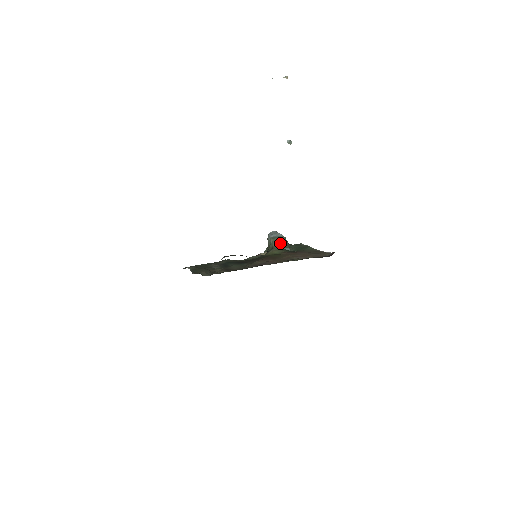
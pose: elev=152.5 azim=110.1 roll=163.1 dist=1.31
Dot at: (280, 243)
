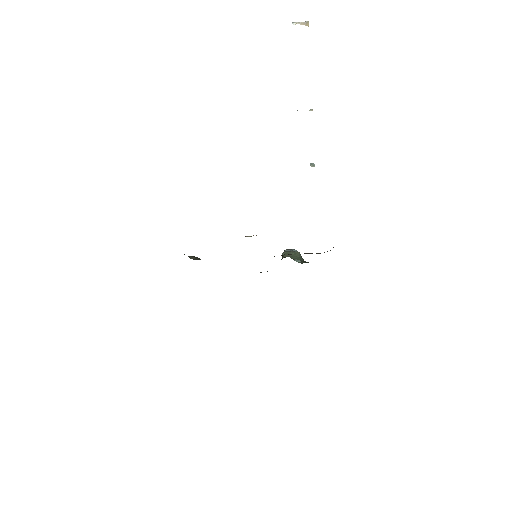
Dot at: (292, 256)
